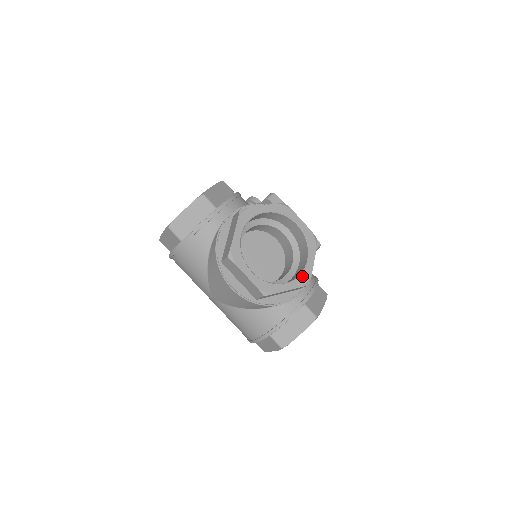
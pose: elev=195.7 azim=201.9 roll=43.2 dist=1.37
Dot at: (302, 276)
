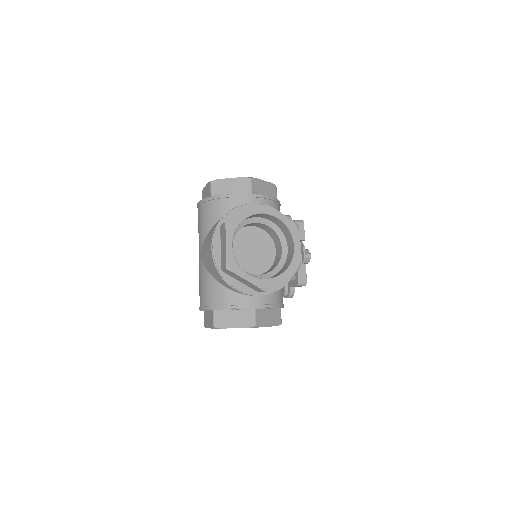
Dot at: (266, 281)
